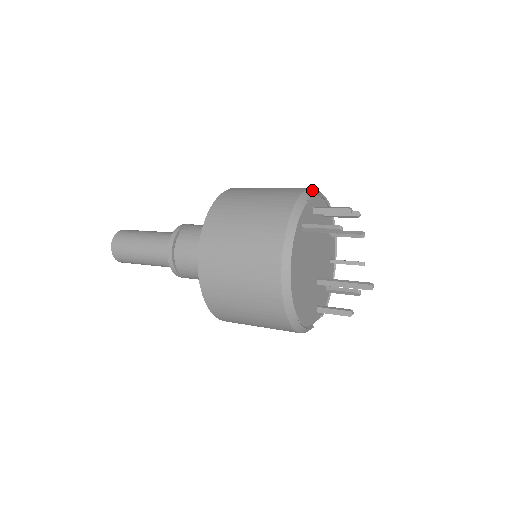
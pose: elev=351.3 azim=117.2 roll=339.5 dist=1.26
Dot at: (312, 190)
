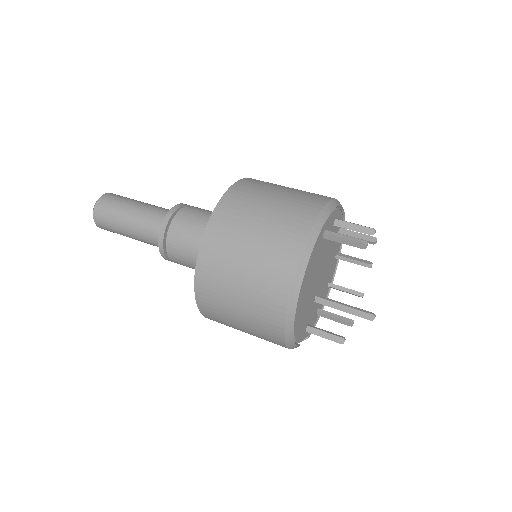
Dot at: (338, 201)
